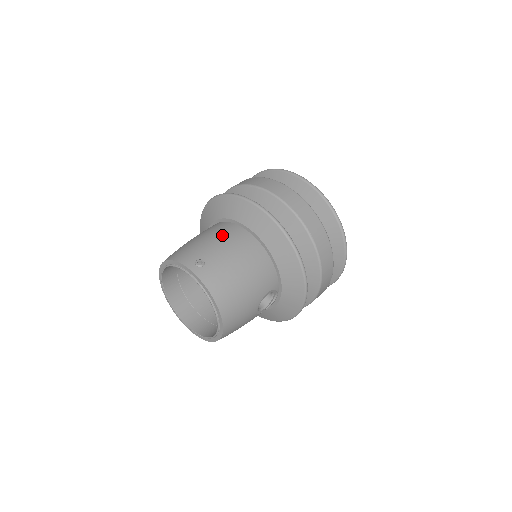
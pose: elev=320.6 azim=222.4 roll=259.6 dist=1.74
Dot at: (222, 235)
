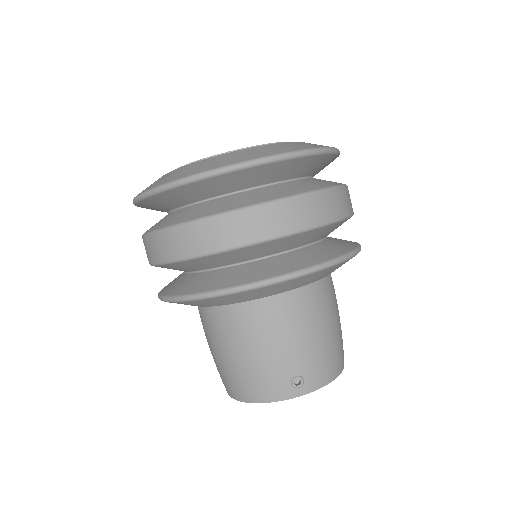
Dot at: (267, 332)
